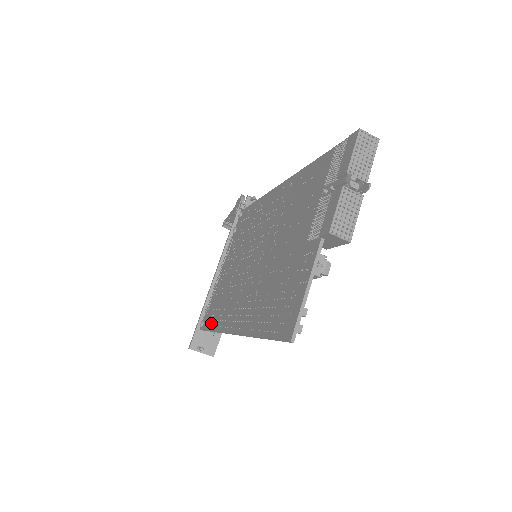
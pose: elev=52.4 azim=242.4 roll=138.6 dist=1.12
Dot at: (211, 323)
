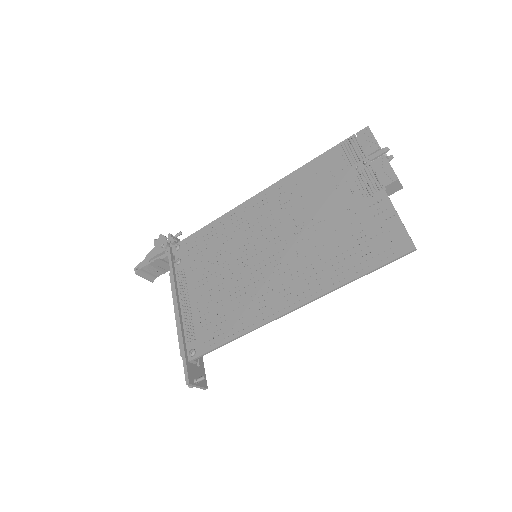
Dot at: (221, 337)
